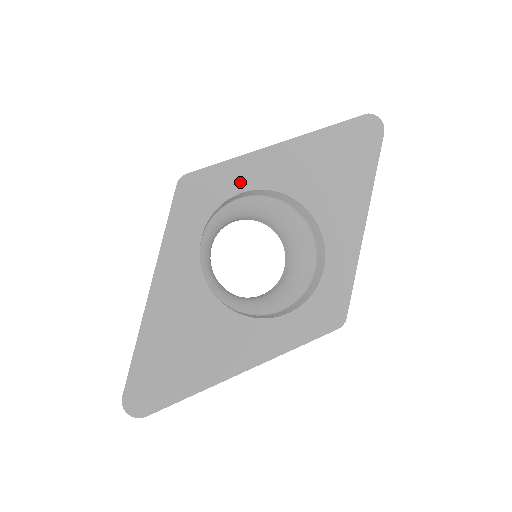
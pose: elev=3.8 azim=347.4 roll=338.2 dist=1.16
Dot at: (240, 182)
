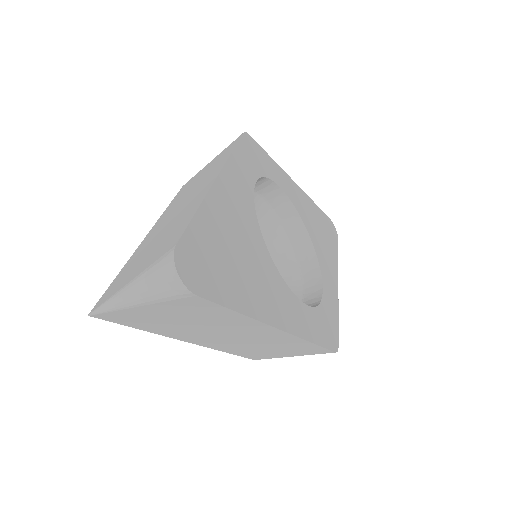
Dot at: (277, 178)
